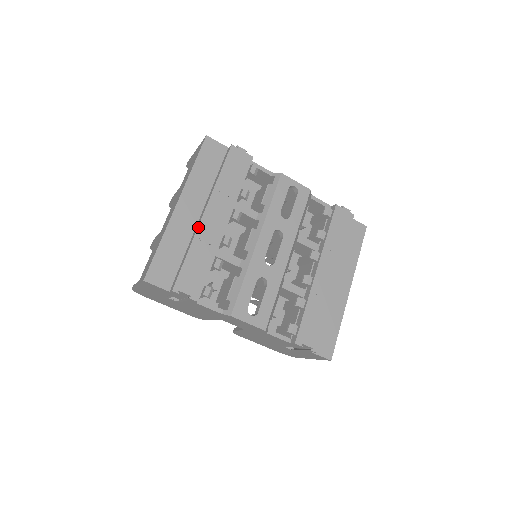
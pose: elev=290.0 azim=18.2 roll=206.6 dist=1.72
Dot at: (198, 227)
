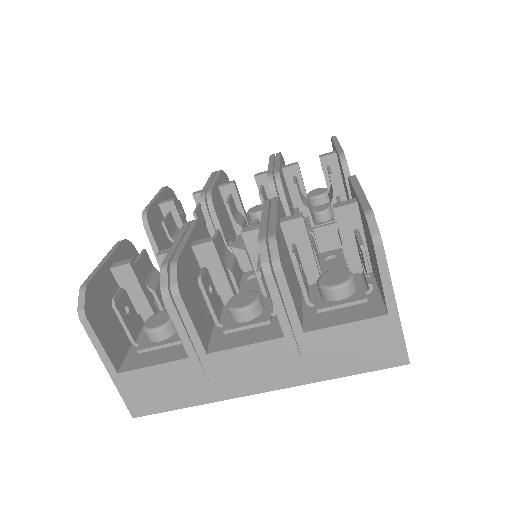
Dot at: occluded
